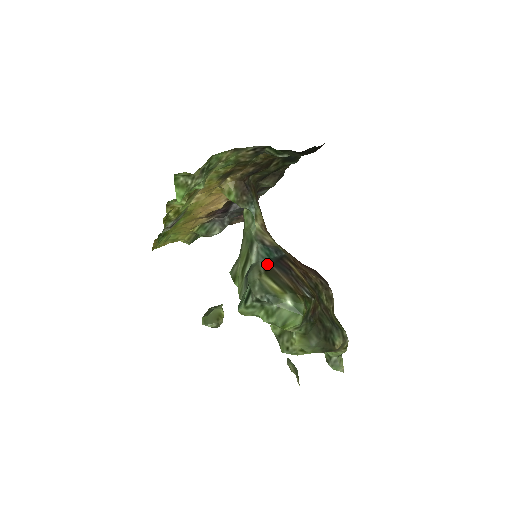
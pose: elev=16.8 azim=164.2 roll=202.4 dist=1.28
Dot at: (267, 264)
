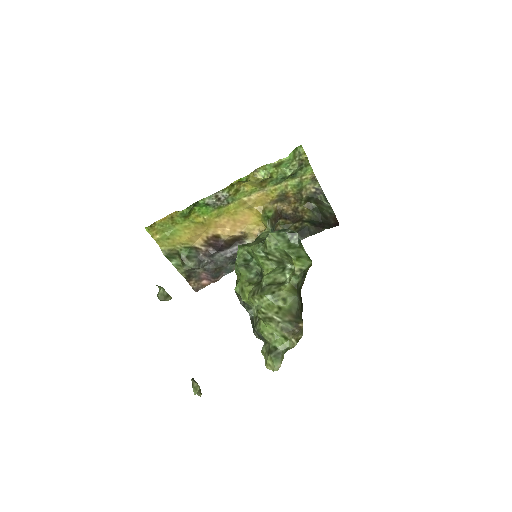
Dot at: occluded
